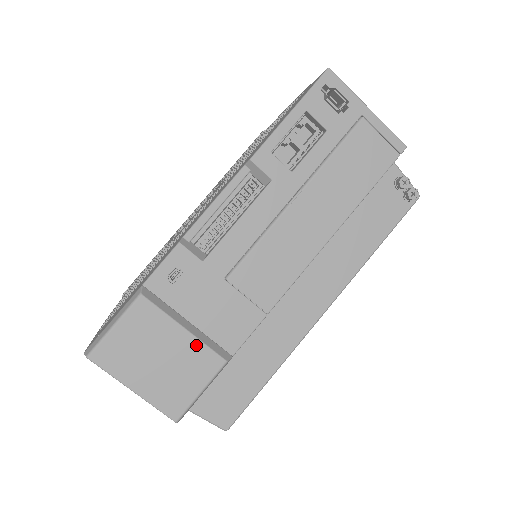
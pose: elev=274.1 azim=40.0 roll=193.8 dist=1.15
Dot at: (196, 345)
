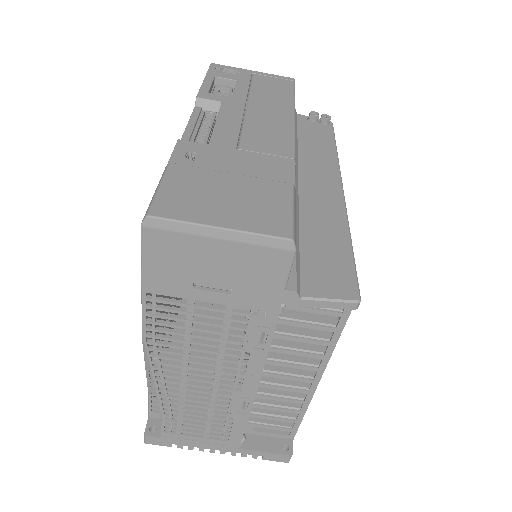
Dot at: (253, 181)
